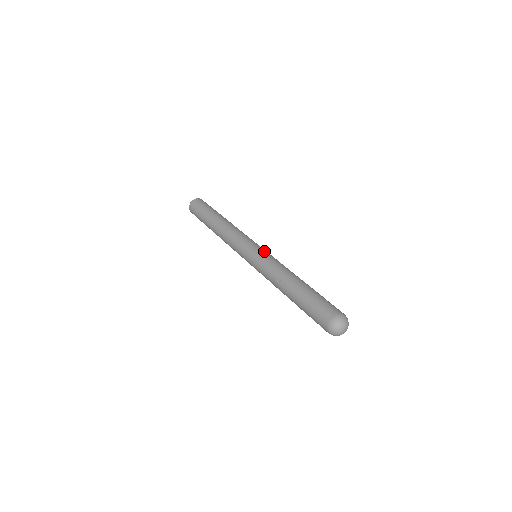
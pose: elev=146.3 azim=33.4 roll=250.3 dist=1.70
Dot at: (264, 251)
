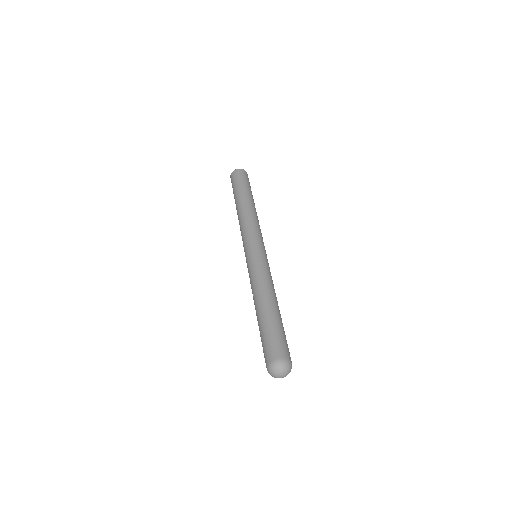
Dot at: (263, 256)
